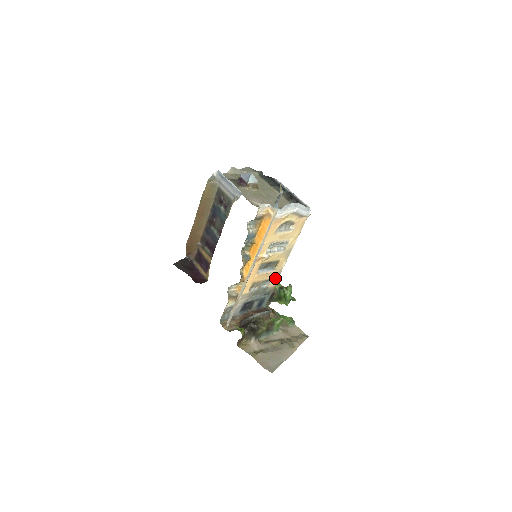
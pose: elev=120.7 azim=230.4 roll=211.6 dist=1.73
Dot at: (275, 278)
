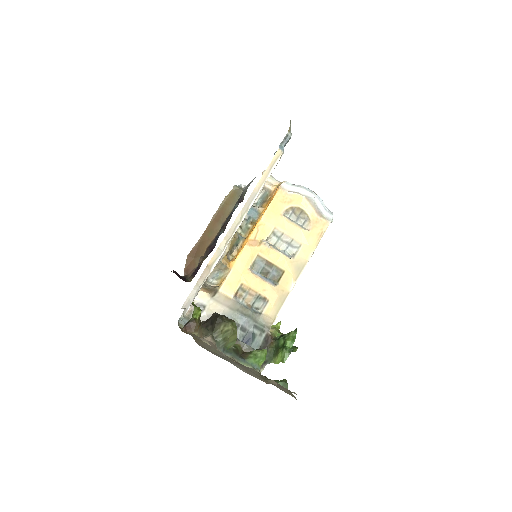
Dot at: (275, 305)
